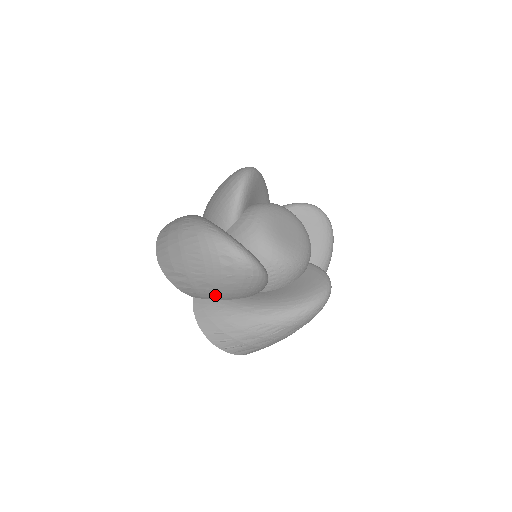
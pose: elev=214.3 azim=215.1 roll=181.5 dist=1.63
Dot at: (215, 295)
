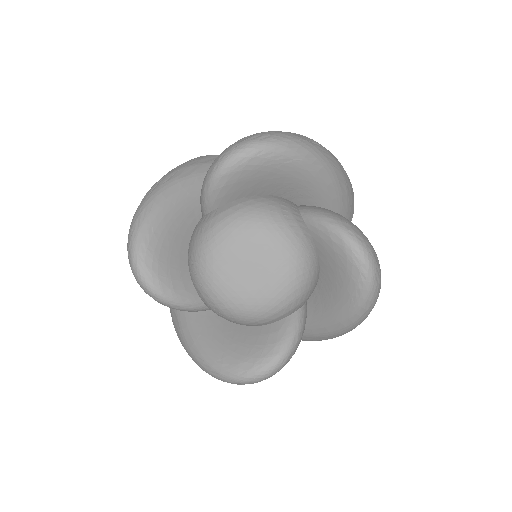
Dot at: occluded
